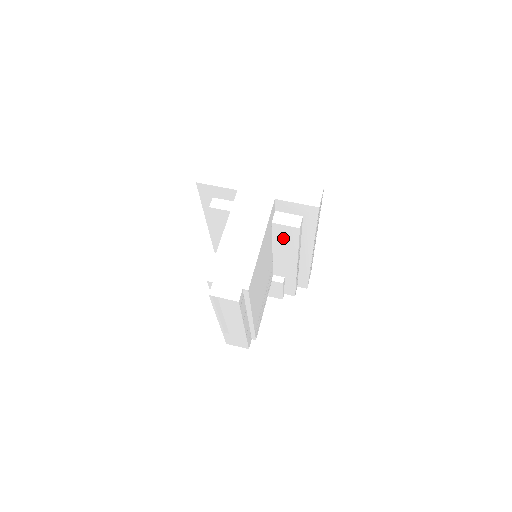
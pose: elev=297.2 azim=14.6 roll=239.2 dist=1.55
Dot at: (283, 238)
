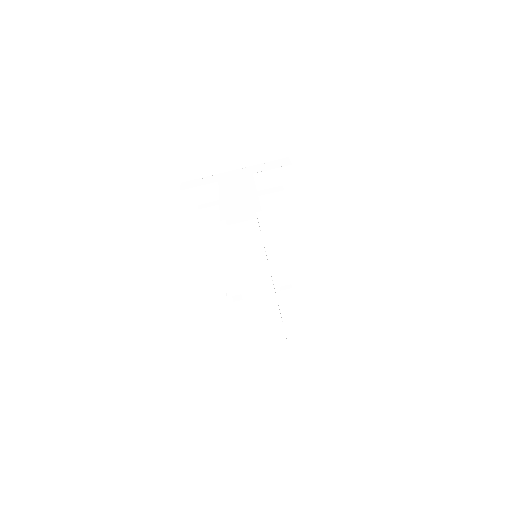
Dot at: (273, 215)
